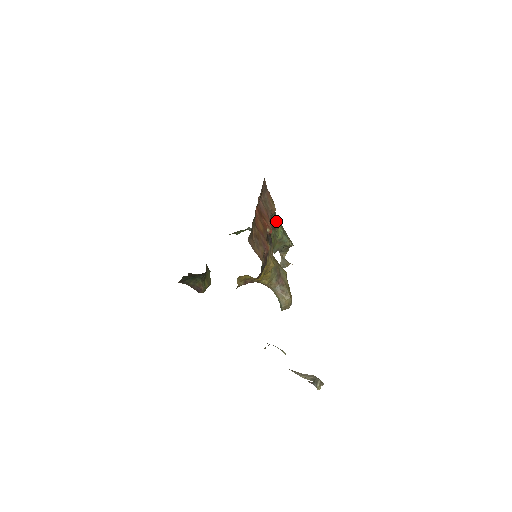
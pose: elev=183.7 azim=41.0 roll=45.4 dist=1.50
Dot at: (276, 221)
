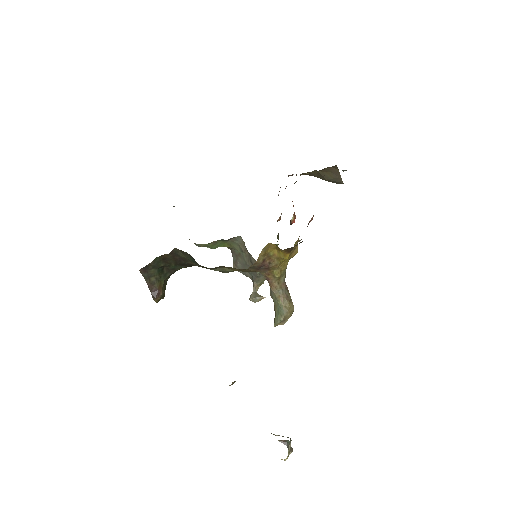
Dot at: occluded
